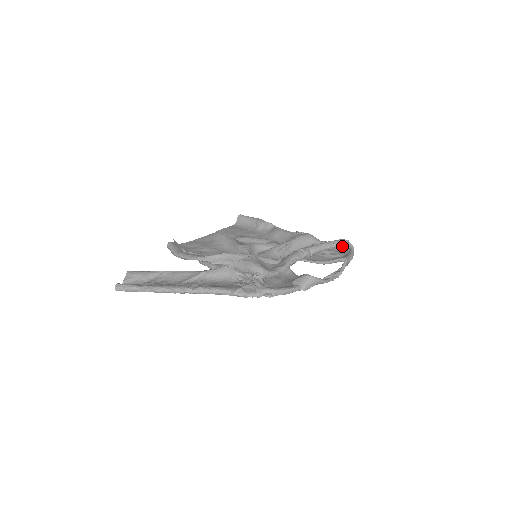
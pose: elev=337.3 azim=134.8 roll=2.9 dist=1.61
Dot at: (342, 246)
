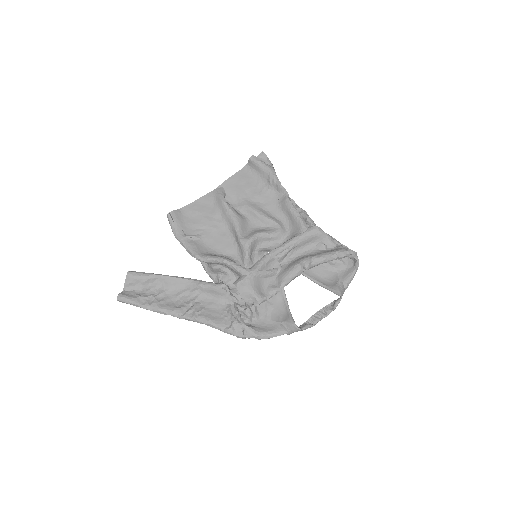
Dot at: occluded
